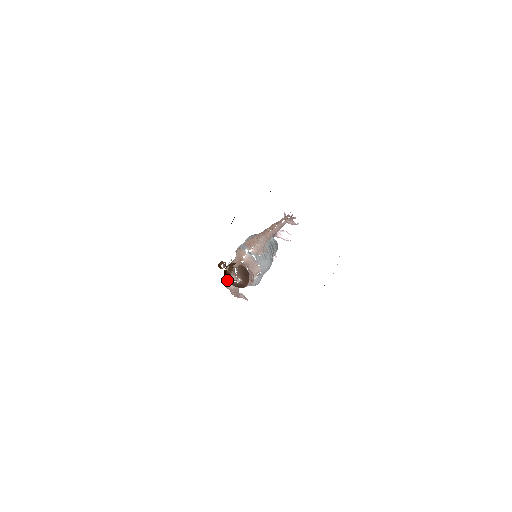
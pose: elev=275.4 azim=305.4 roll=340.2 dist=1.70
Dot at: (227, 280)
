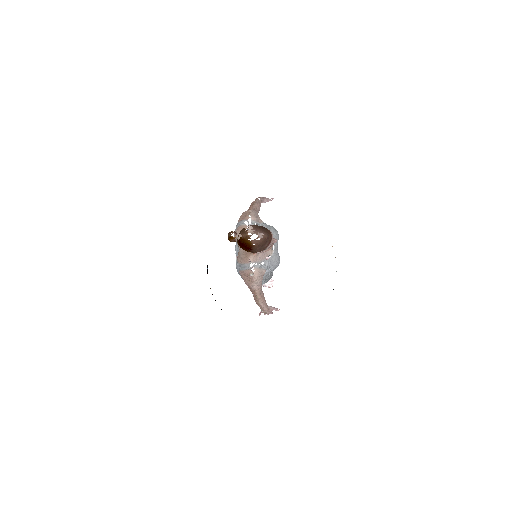
Dot at: (248, 247)
